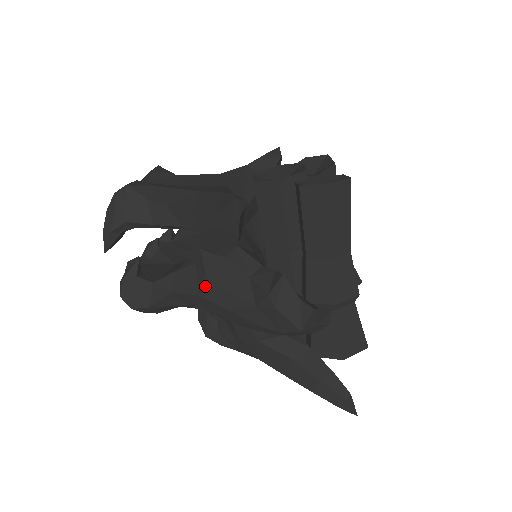
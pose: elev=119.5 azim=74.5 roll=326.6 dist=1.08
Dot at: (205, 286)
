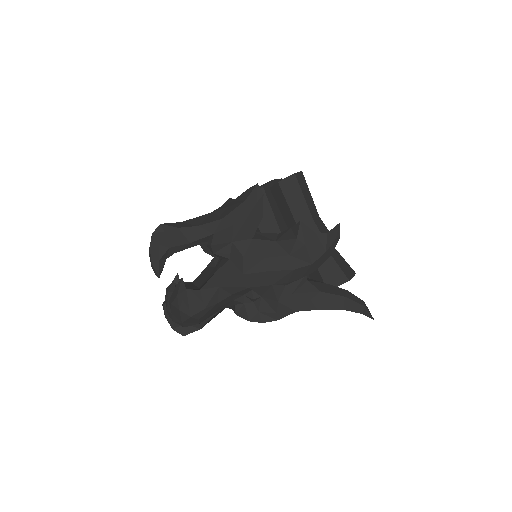
Dot at: (246, 265)
